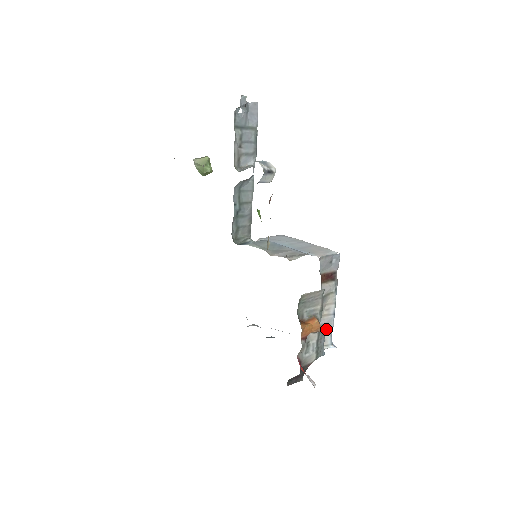
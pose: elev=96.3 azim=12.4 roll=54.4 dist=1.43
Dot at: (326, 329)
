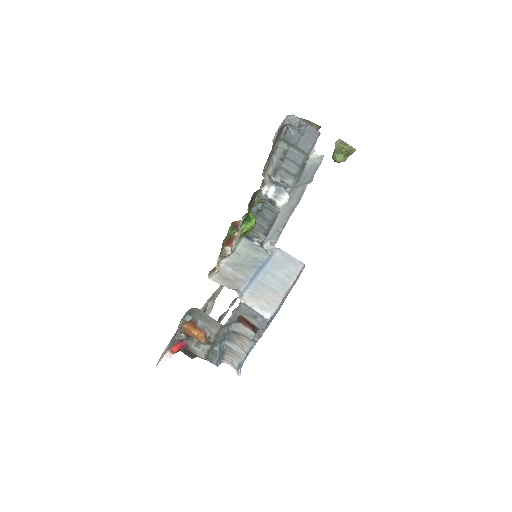
Dot at: (236, 355)
